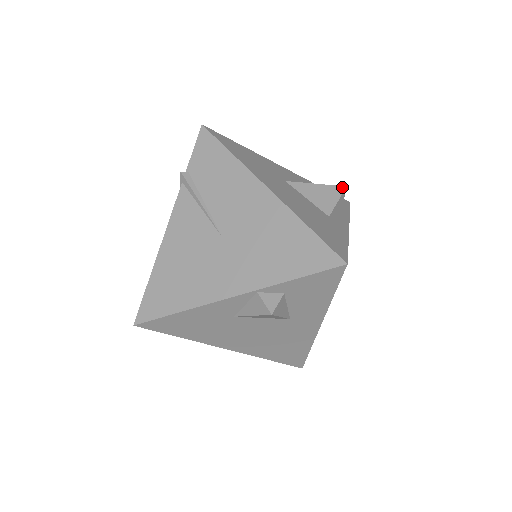
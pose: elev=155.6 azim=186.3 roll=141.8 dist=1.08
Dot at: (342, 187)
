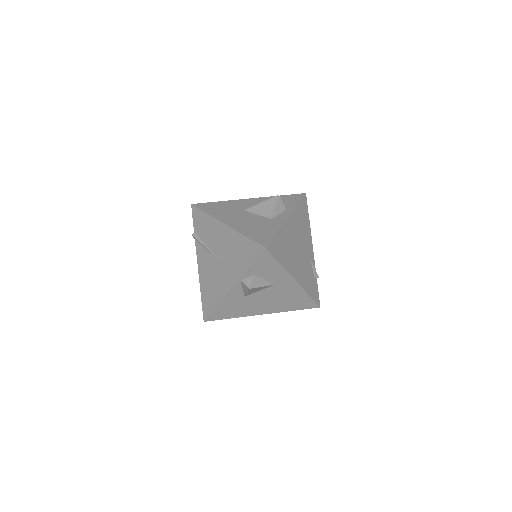
Dot at: (276, 196)
